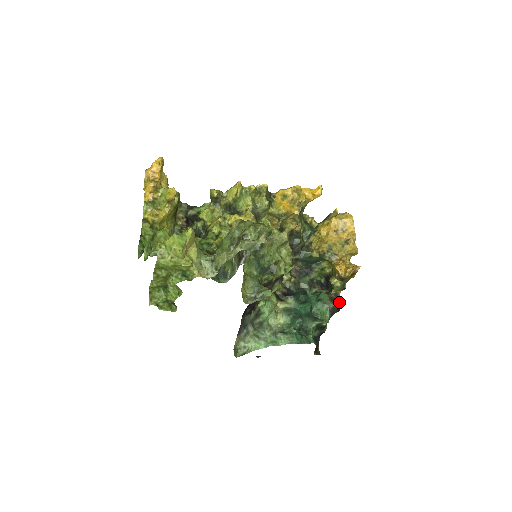
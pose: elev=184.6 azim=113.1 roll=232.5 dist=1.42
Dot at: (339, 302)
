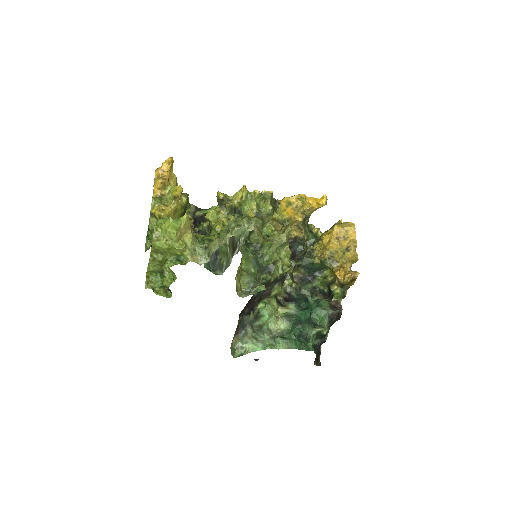
Dot at: (338, 309)
